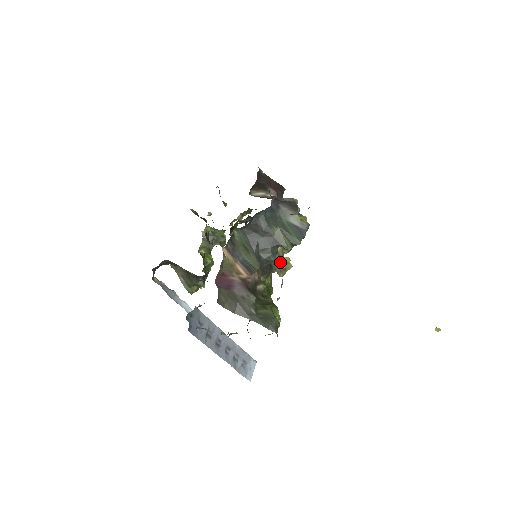
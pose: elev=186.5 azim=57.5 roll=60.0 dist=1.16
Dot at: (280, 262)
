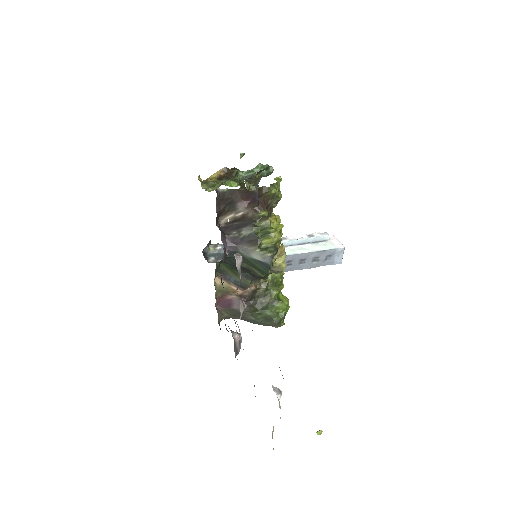
Dot at: (272, 268)
